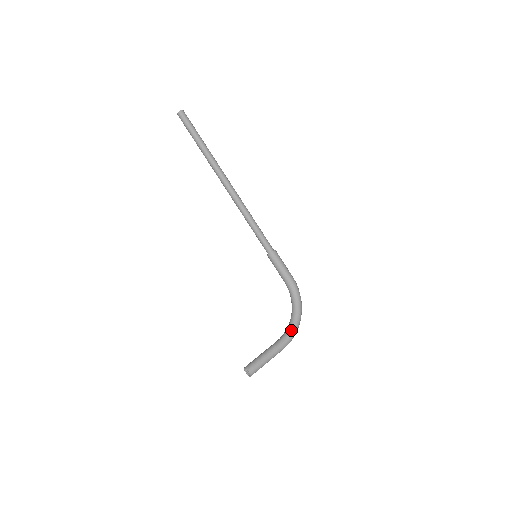
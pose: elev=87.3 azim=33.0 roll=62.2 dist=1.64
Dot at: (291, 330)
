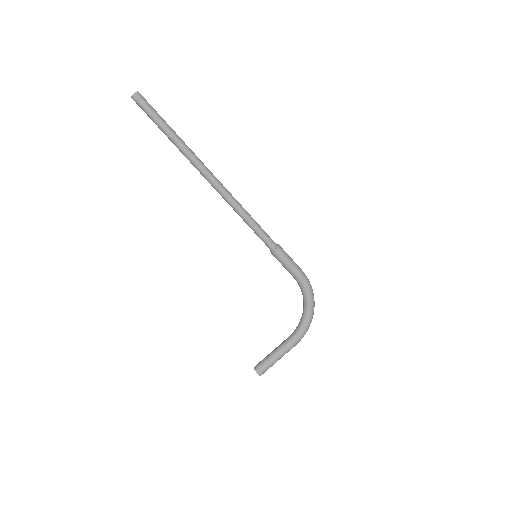
Dot at: (302, 328)
